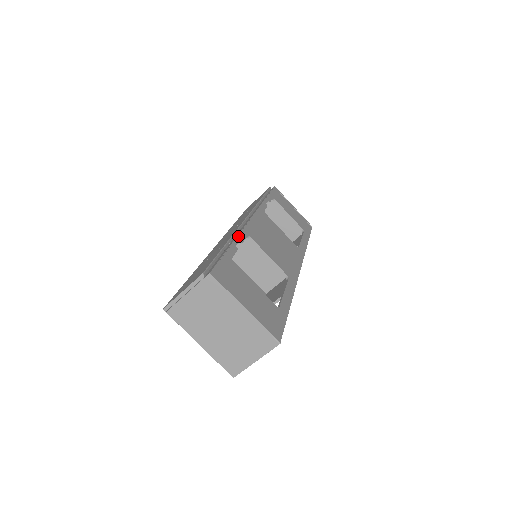
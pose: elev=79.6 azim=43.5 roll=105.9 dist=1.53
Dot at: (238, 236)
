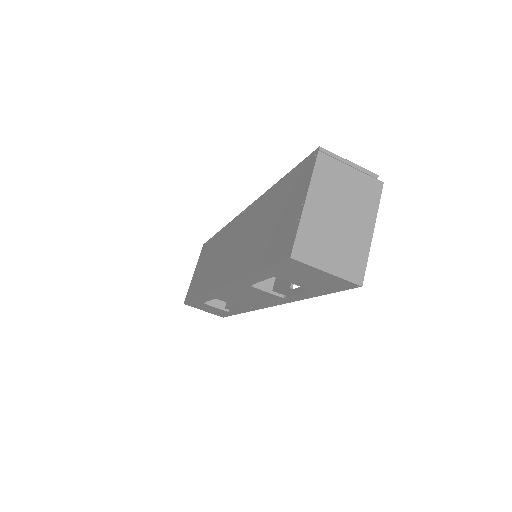
Dot at: occluded
